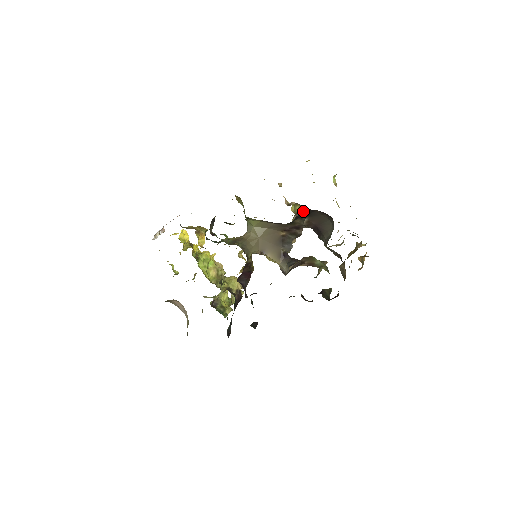
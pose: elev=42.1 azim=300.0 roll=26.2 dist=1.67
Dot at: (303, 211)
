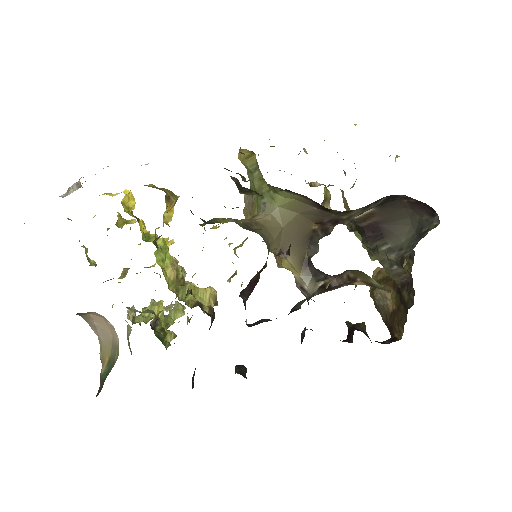
Dot at: occluded
